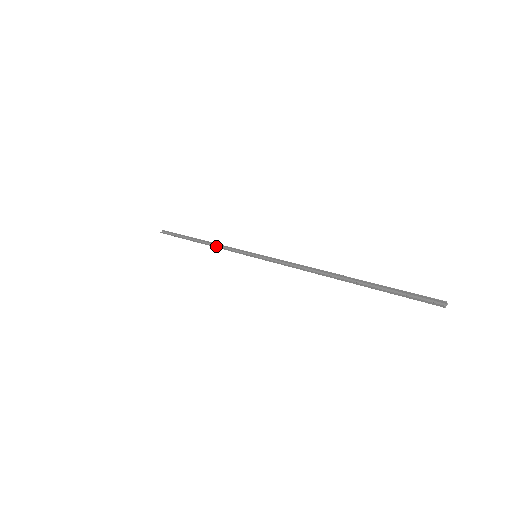
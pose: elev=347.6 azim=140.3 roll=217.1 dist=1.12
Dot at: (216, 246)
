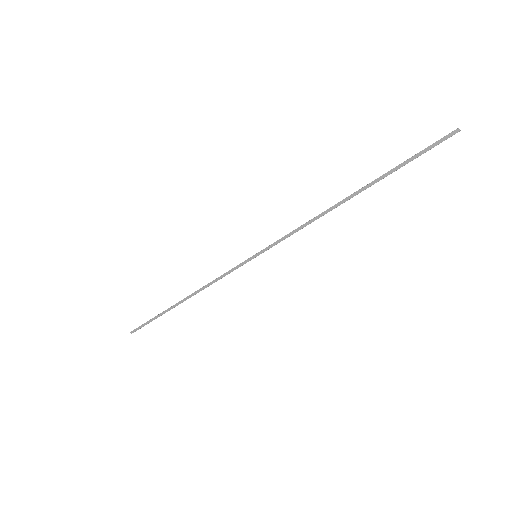
Dot at: (206, 285)
